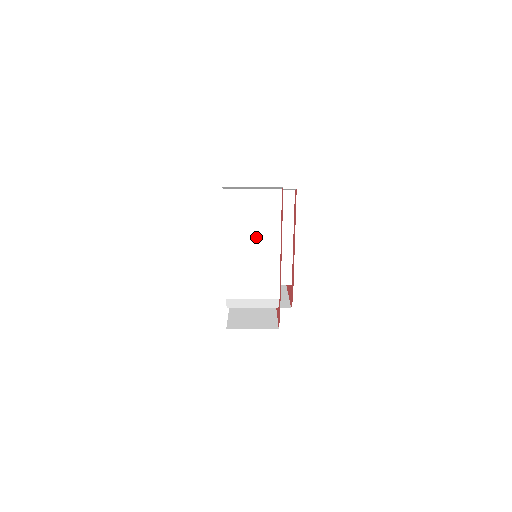
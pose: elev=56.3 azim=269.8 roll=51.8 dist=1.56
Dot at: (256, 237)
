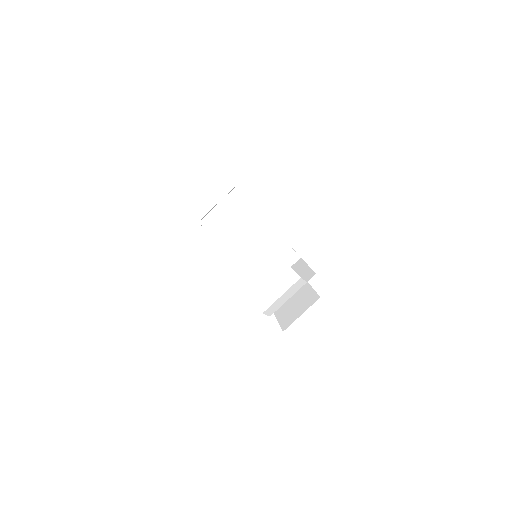
Dot at: (242, 252)
